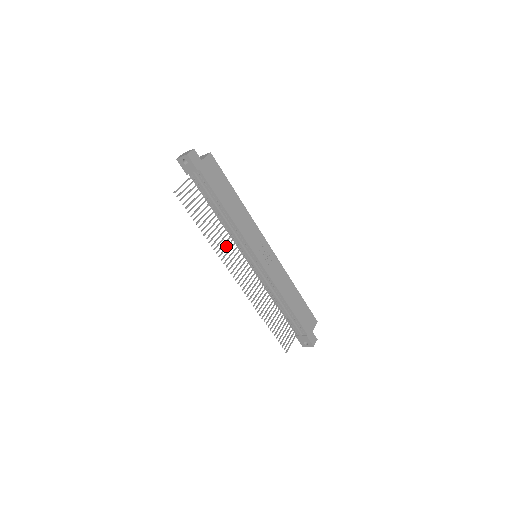
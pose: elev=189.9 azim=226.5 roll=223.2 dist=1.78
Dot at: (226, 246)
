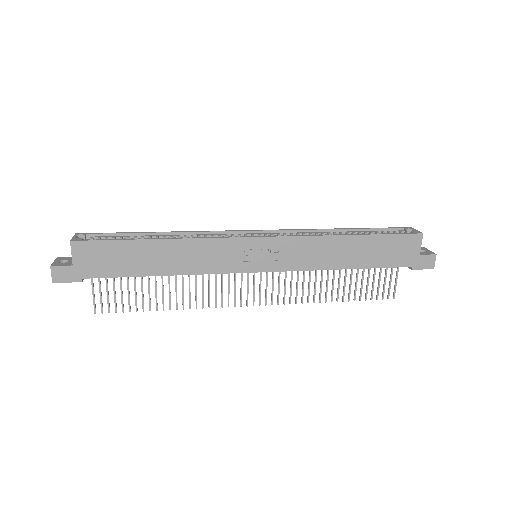
Dot at: occluded
